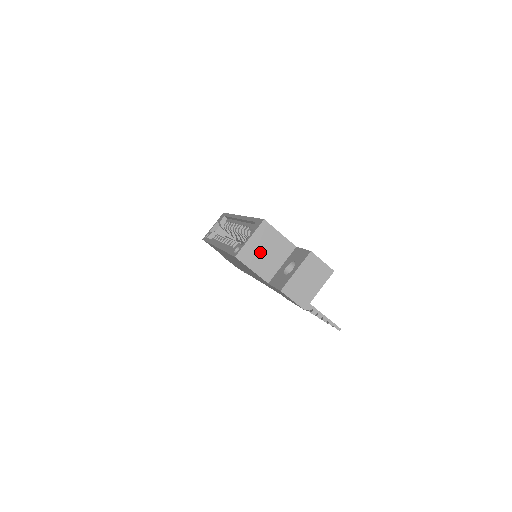
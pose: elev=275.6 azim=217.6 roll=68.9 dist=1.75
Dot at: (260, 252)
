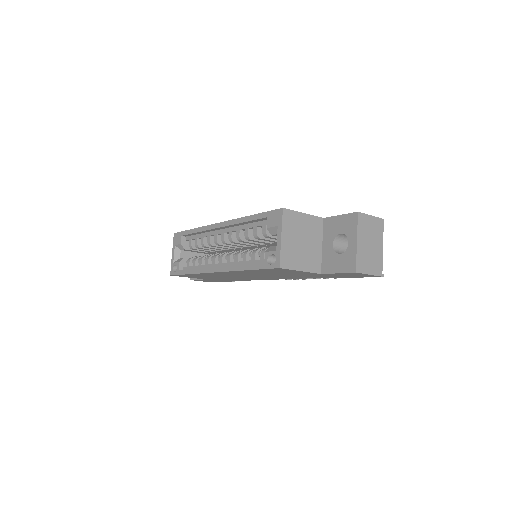
Dot at: (297, 246)
